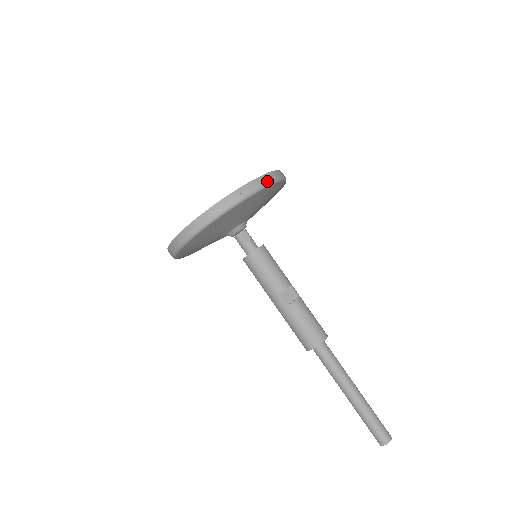
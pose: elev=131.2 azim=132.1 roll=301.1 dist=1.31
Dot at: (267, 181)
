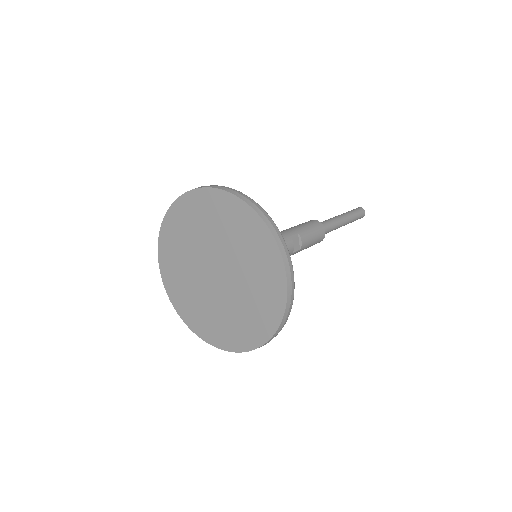
Dot at: (285, 247)
